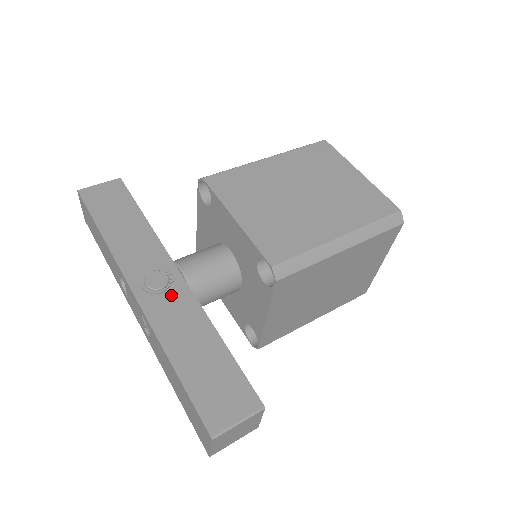
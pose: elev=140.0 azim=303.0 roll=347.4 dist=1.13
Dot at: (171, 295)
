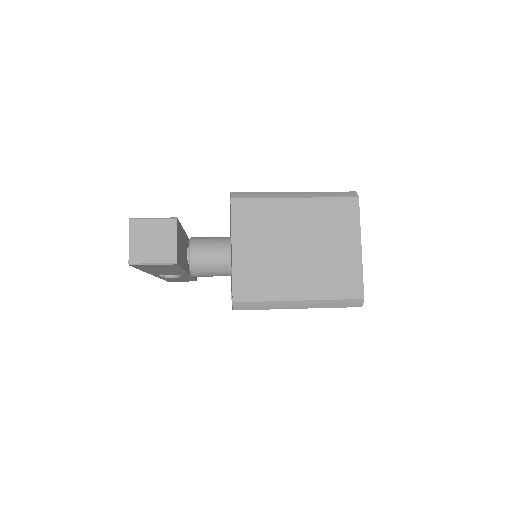
Dot at: occluded
